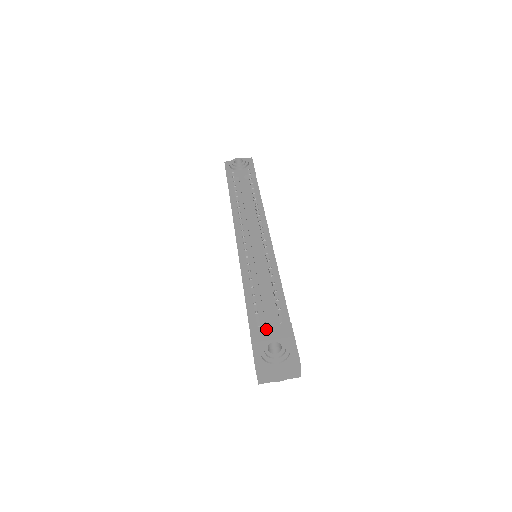
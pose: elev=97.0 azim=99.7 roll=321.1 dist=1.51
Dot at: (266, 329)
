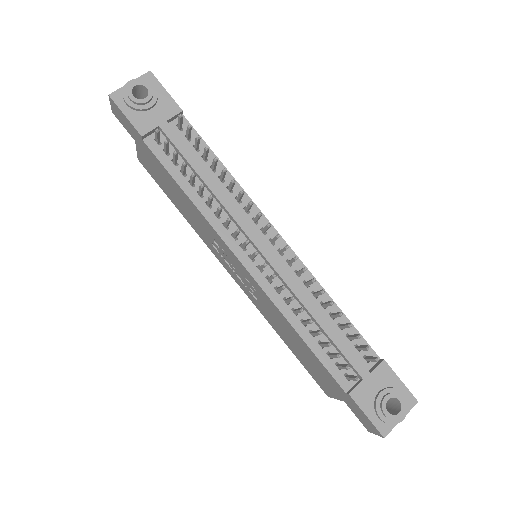
Dot at: (365, 383)
